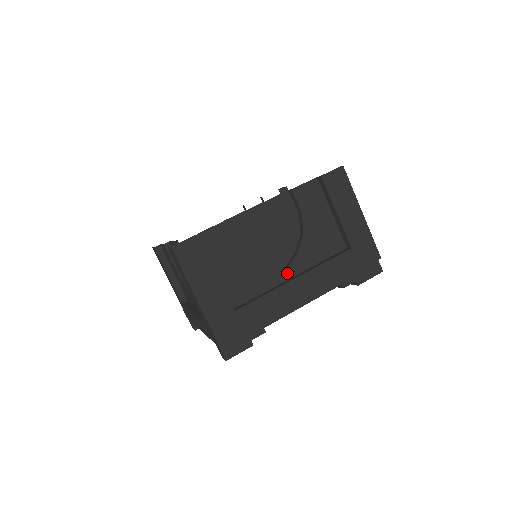
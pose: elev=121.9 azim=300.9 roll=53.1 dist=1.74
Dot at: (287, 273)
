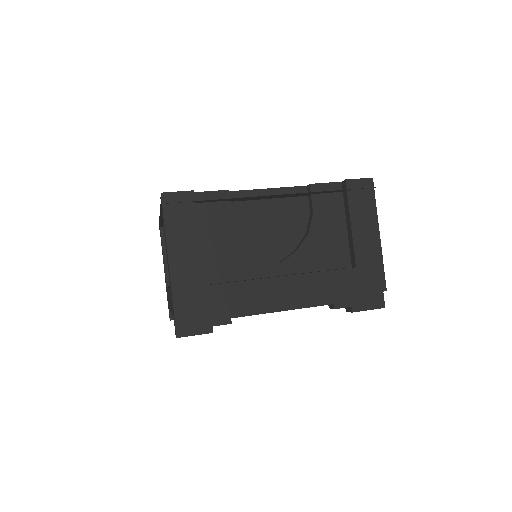
Dot at: (277, 269)
